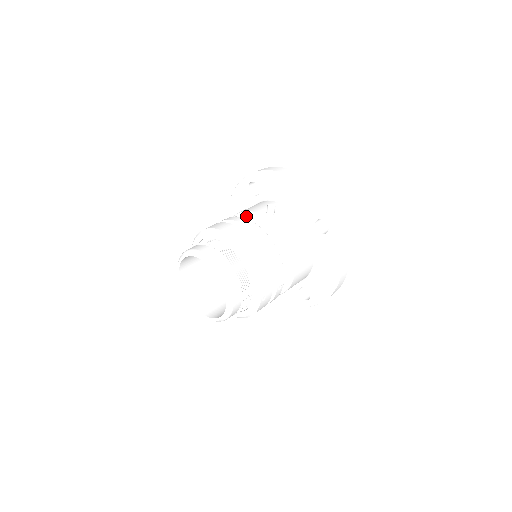
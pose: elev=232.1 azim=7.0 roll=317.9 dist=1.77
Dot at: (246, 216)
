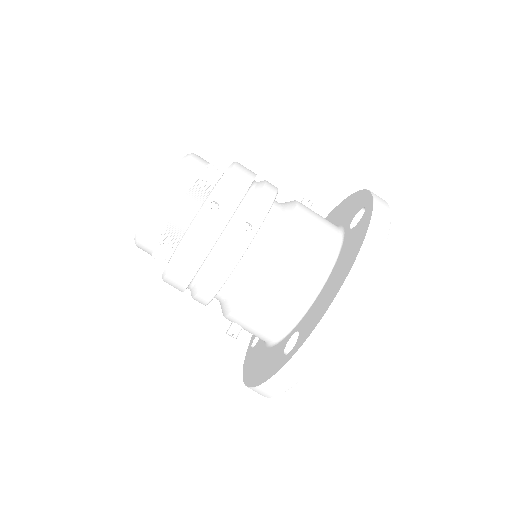
Dot at: occluded
